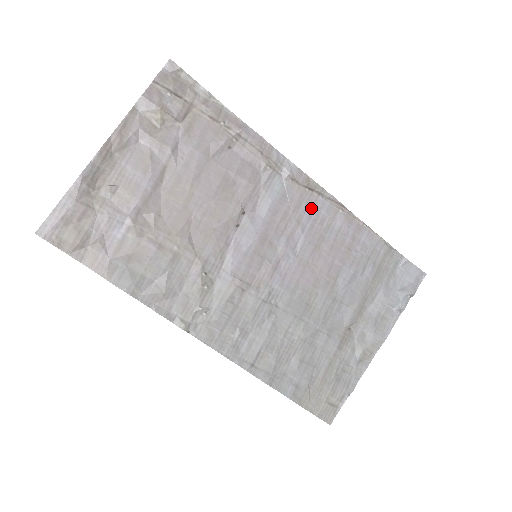
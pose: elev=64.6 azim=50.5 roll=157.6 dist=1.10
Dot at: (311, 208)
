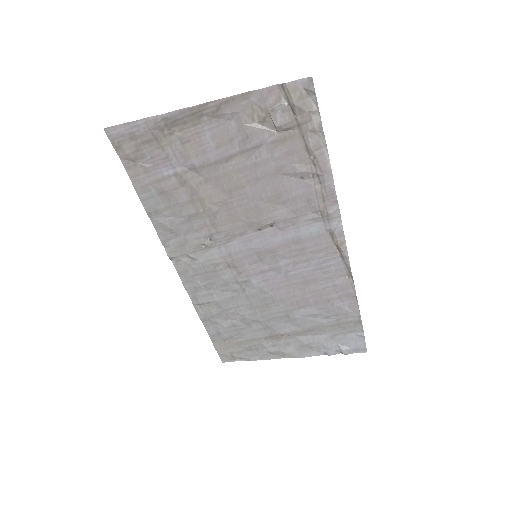
Dot at: (326, 259)
